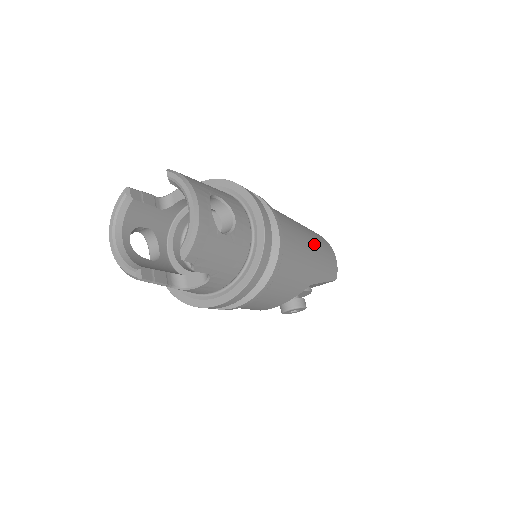
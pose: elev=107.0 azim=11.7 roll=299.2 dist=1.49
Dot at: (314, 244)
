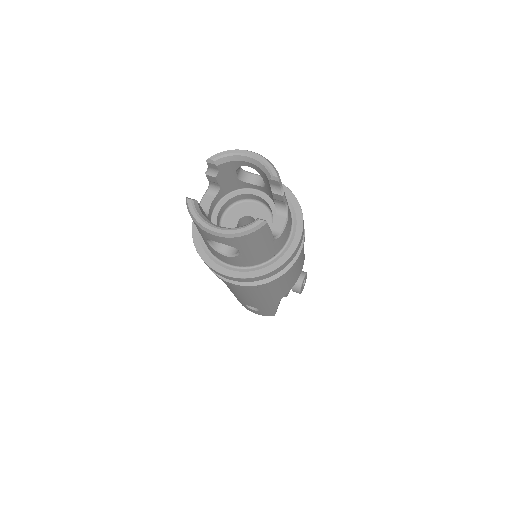
Dot at: occluded
